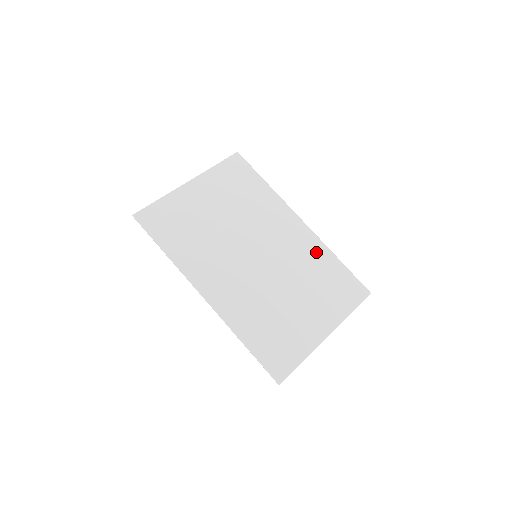
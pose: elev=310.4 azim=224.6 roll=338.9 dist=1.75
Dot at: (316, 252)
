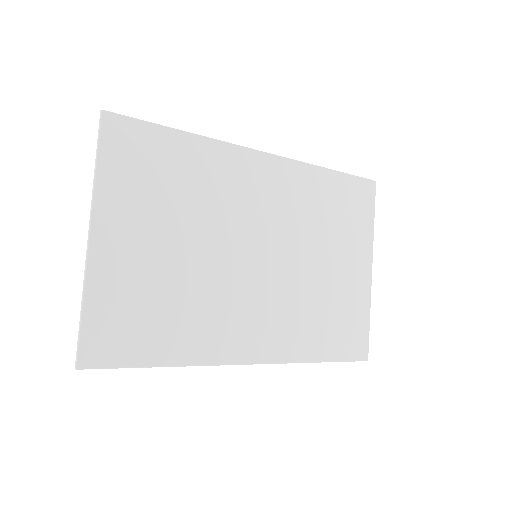
Dot at: (305, 184)
